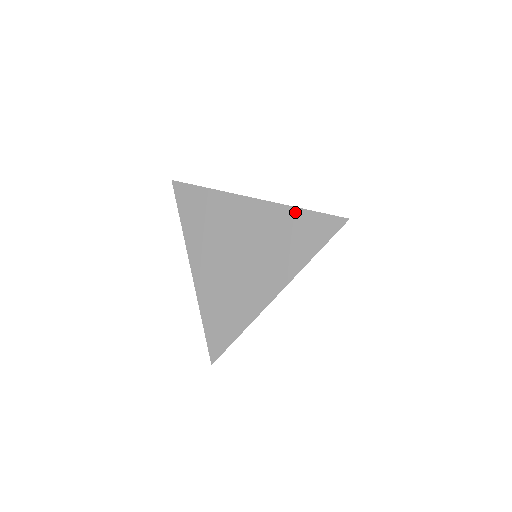
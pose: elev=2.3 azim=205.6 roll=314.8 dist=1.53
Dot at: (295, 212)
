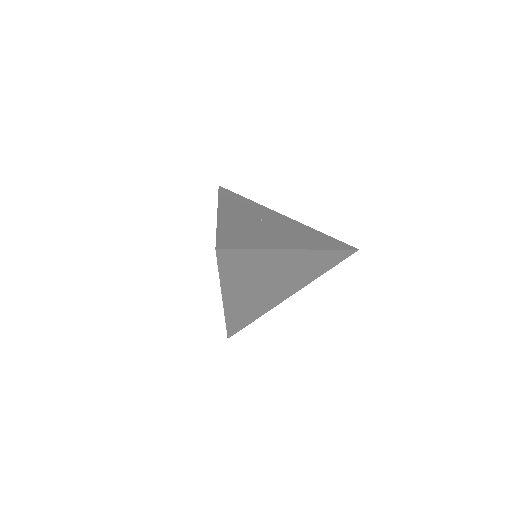
Dot at: (326, 253)
